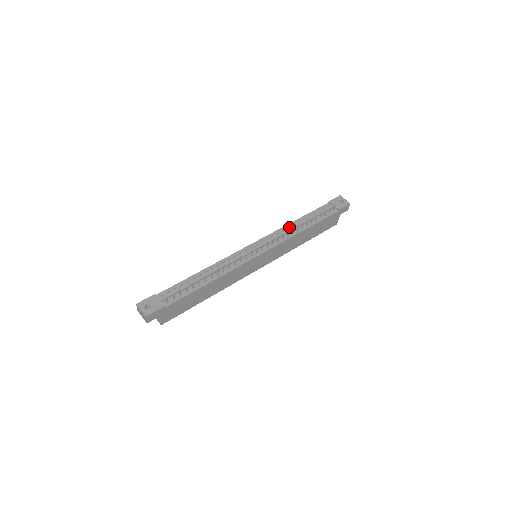
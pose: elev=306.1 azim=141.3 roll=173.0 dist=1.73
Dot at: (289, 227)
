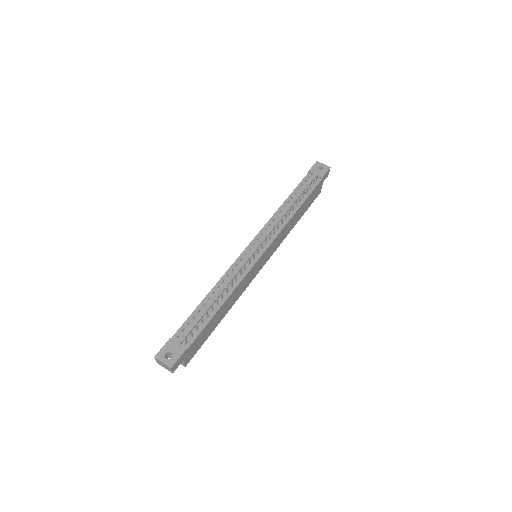
Dot at: (279, 213)
